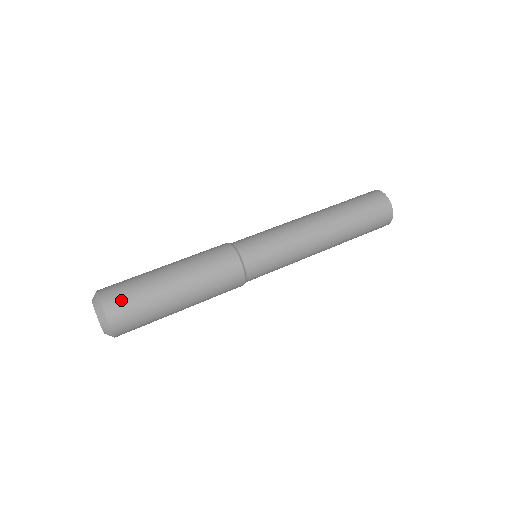
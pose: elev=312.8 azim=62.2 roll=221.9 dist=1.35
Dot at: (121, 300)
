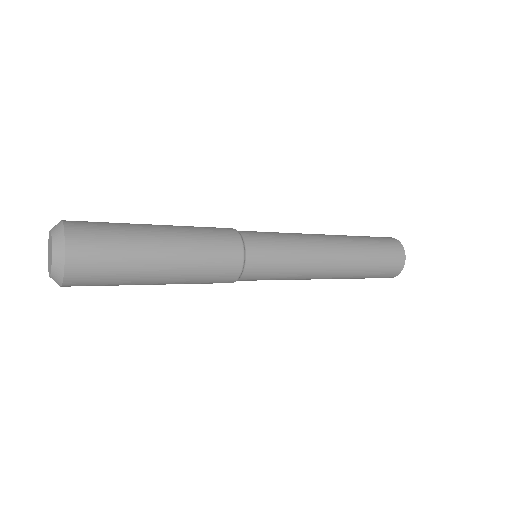
Dot at: occluded
